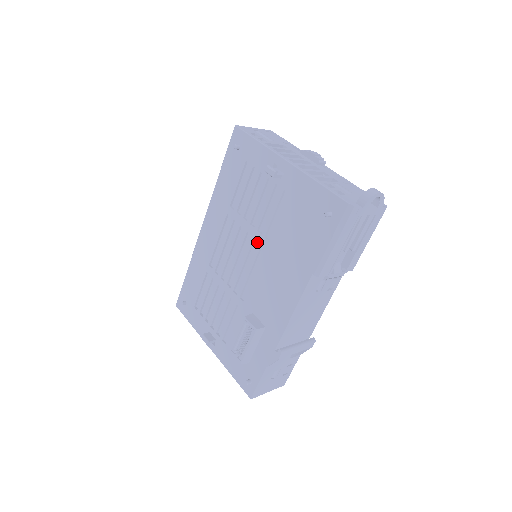
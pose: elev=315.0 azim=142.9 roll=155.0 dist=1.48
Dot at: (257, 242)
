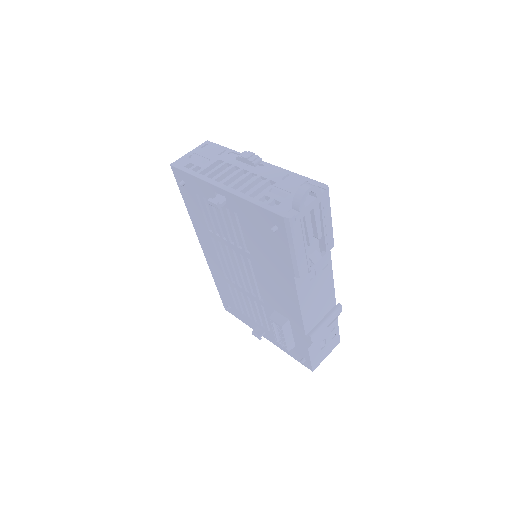
Dot at: (244, 255)
